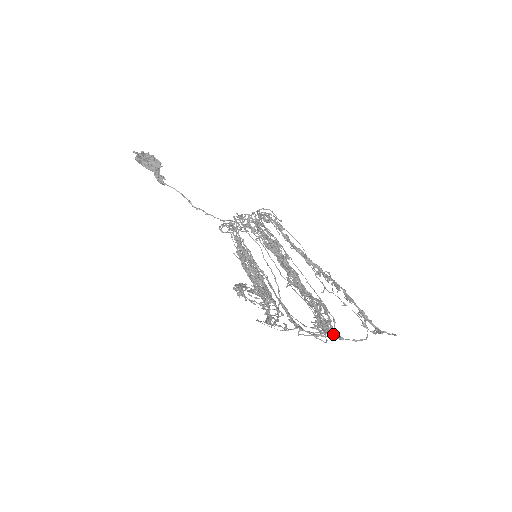
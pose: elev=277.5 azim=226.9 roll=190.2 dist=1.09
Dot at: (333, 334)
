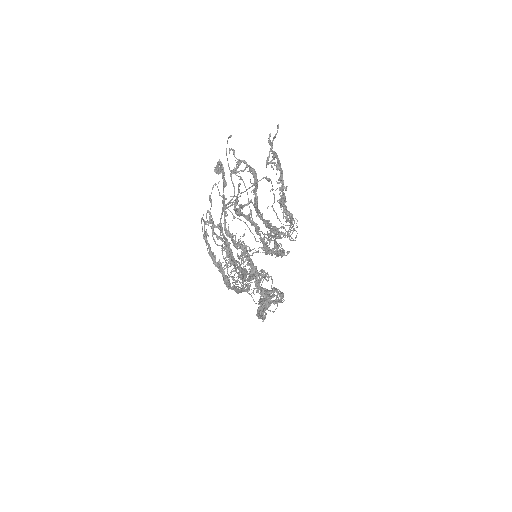
Dot at: (237, 201)
